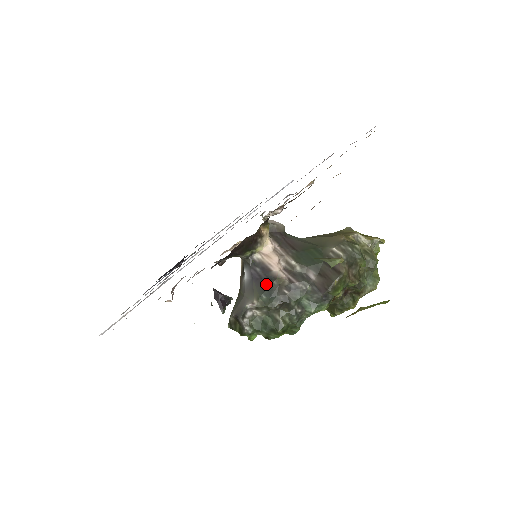
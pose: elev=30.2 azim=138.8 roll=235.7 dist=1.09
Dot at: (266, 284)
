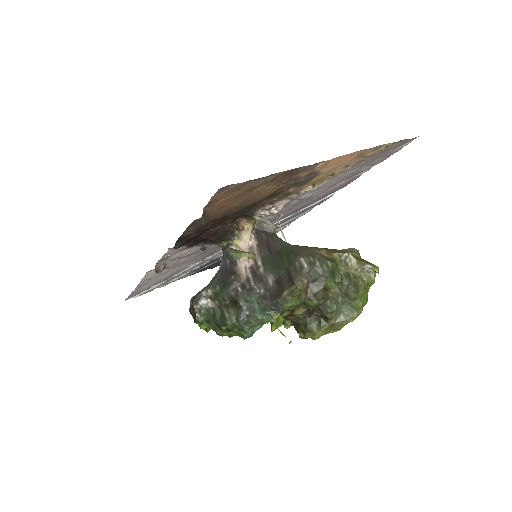
Dot at: (226, 277)
